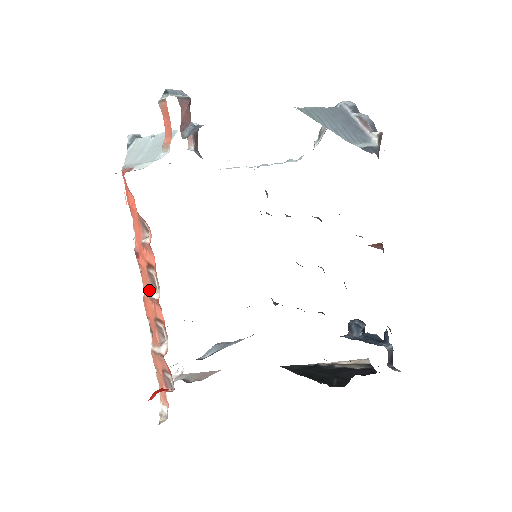
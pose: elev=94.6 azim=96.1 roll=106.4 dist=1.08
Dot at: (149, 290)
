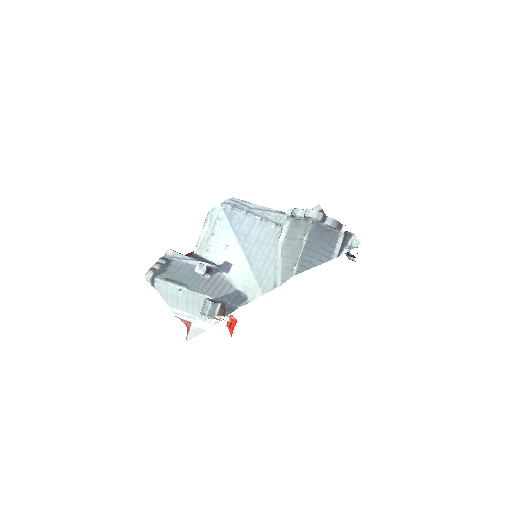
Dot at: occluded
